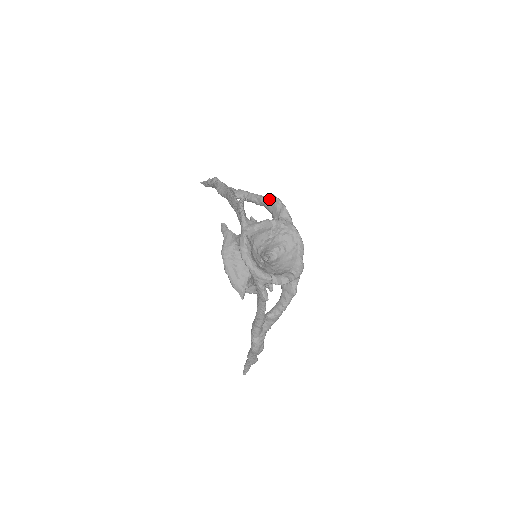
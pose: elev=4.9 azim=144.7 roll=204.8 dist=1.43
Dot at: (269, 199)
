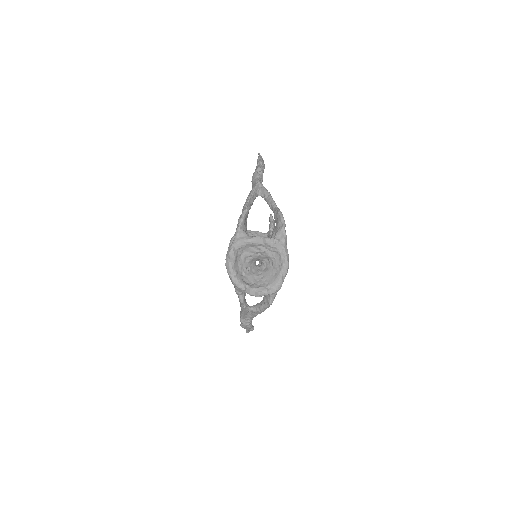
Dot at: (276, 212)
